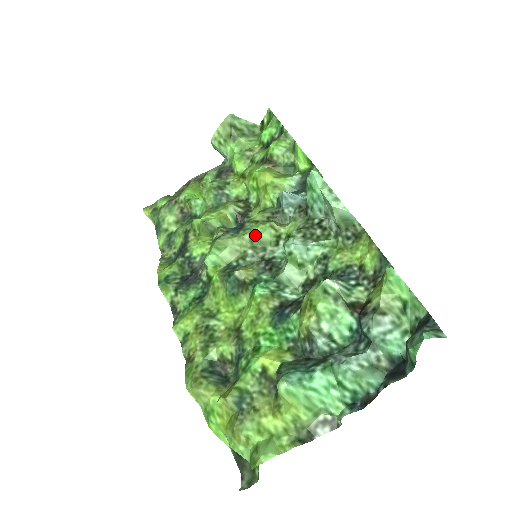
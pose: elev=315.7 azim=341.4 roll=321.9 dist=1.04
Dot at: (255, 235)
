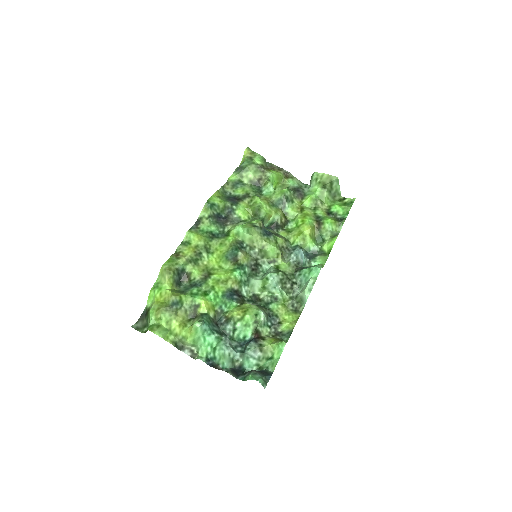
Dot at: (268, 247)
